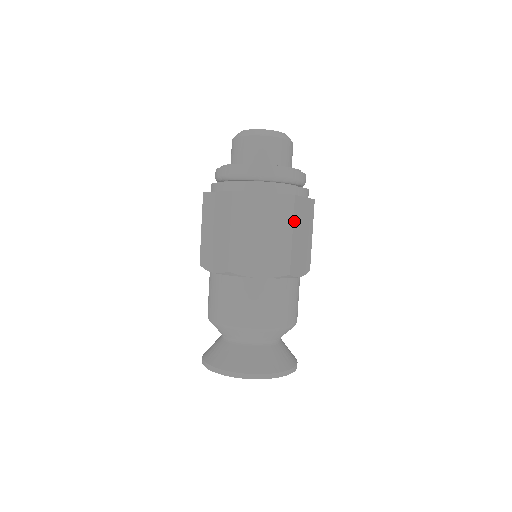
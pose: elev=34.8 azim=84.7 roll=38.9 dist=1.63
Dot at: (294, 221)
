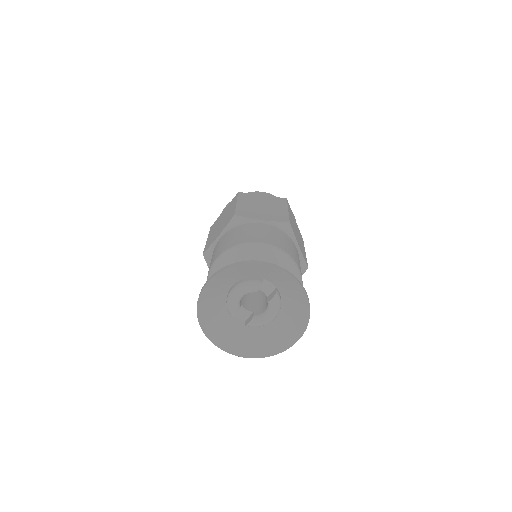
Dot at: (240, 199)
